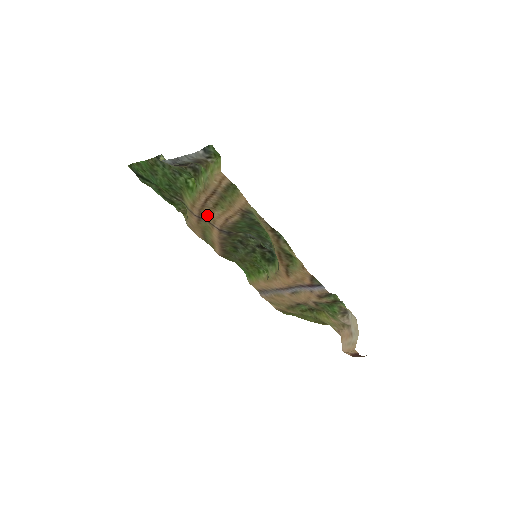
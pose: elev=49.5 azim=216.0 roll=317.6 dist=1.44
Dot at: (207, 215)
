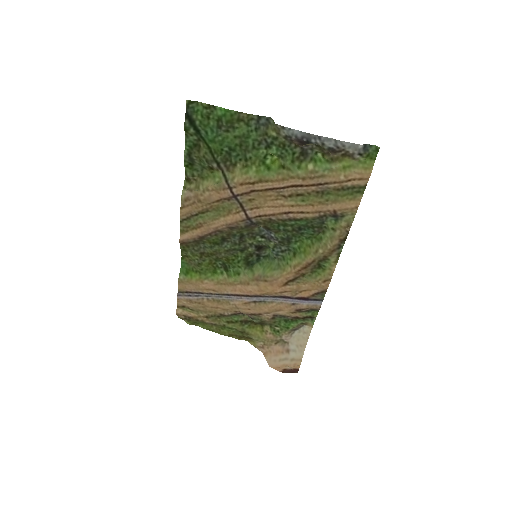
Dot at: (255, 198)
